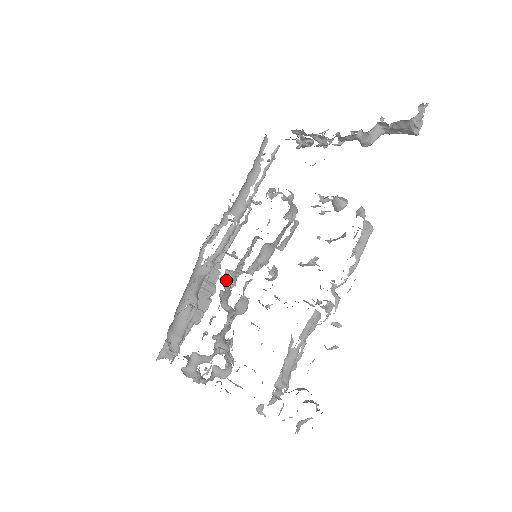
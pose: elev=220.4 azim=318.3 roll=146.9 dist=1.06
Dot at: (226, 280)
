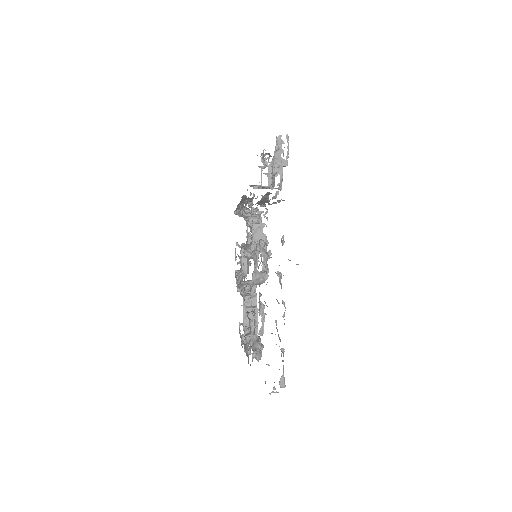
Dot at: (244, 245)
